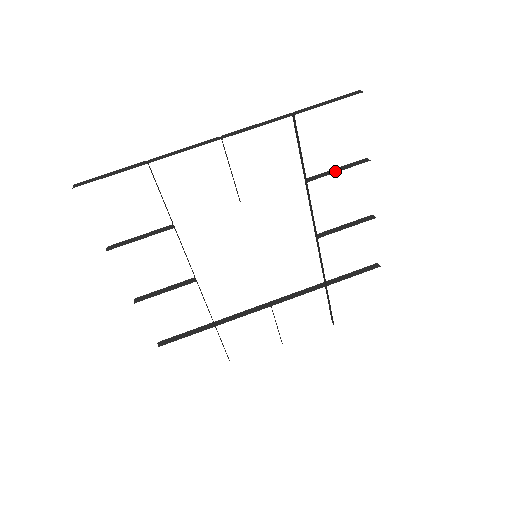
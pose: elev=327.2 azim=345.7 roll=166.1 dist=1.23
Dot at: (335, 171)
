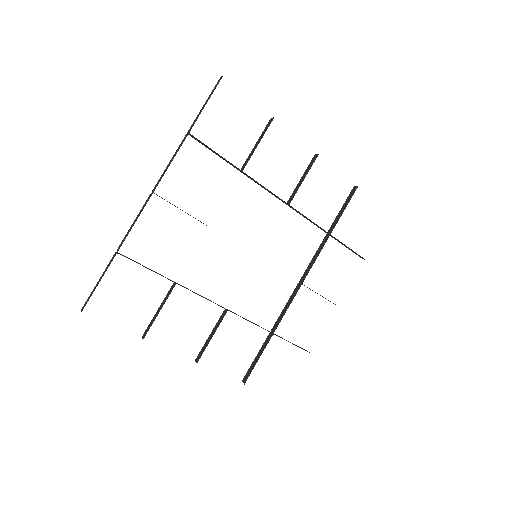
Dot at: (346, 246)
